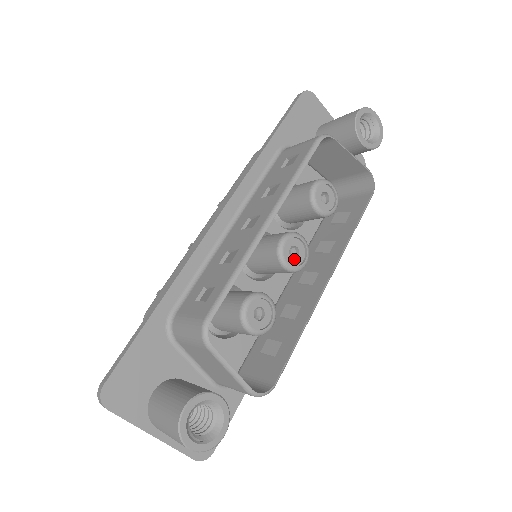
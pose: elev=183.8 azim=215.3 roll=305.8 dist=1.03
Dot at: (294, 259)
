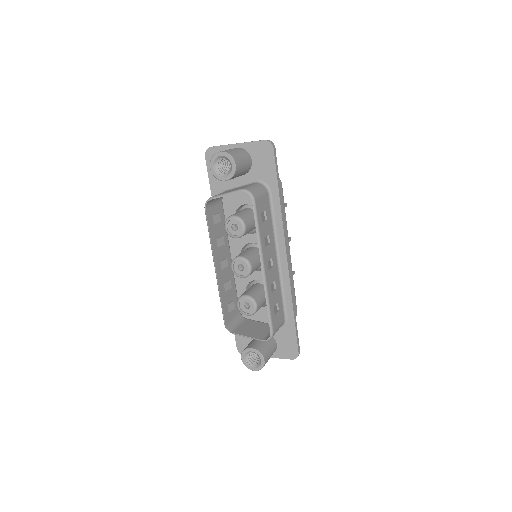
Dot at: (243, 270)
